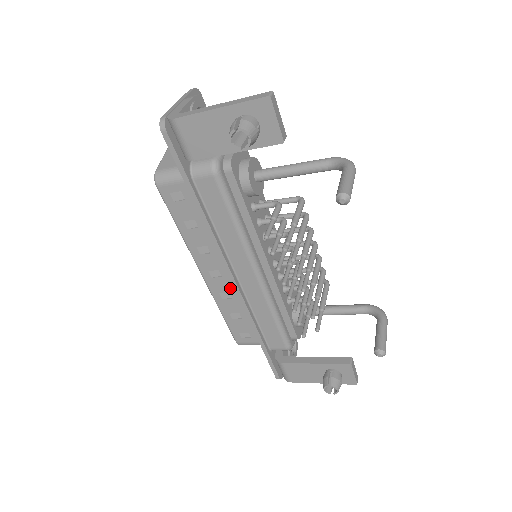
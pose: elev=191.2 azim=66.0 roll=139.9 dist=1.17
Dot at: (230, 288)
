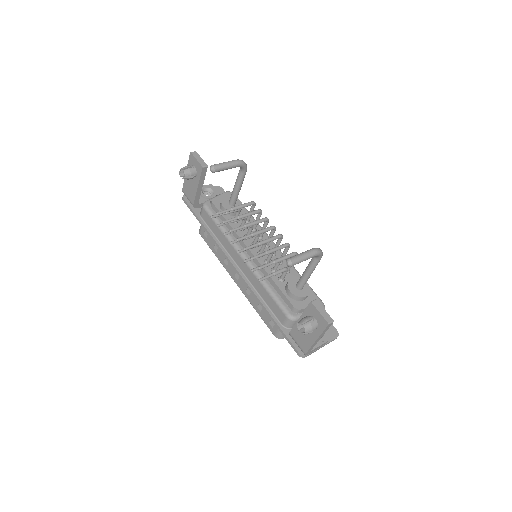
Dot at: occluded
